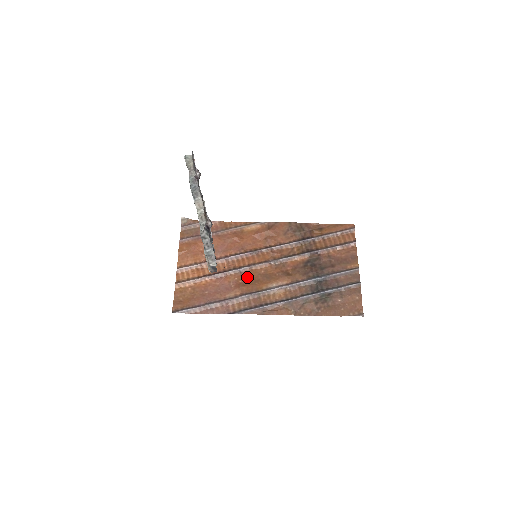
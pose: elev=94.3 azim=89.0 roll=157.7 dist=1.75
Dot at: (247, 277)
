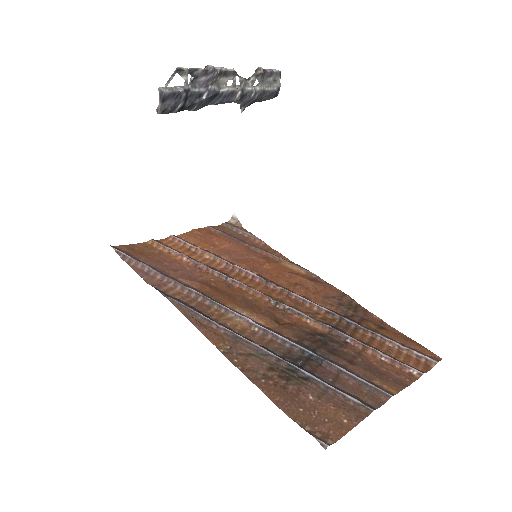
Dot at: (226, 287)
